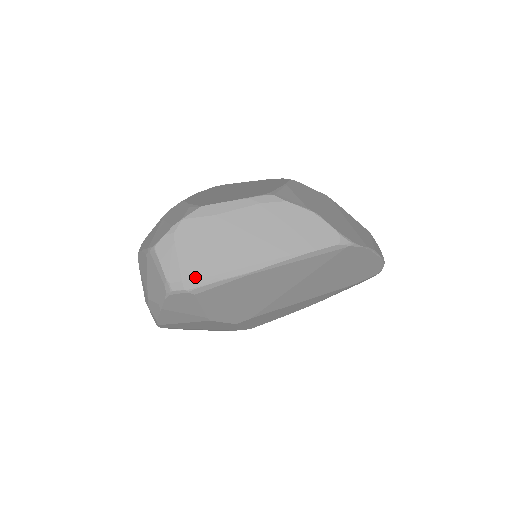
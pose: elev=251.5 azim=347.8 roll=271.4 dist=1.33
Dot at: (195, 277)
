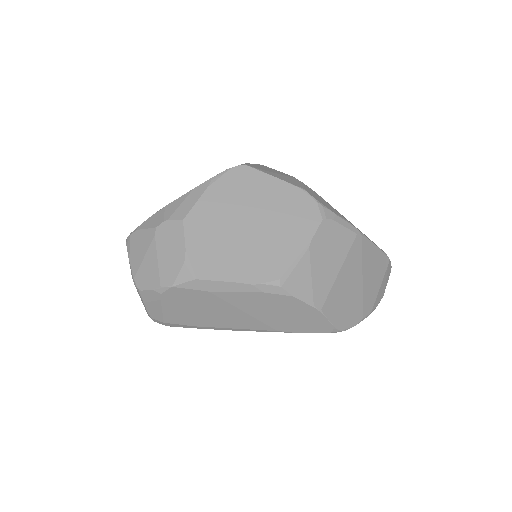
Dot at: (177, 323)
